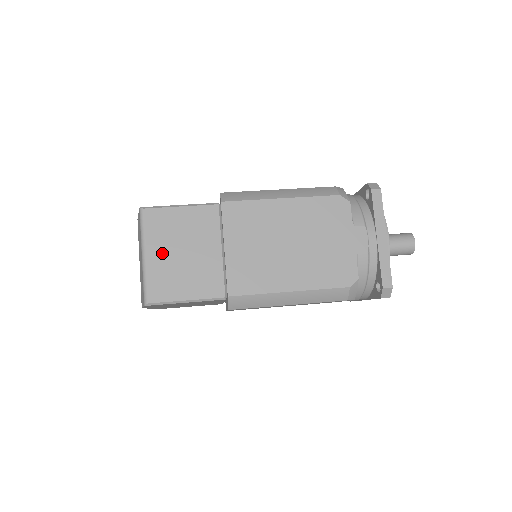
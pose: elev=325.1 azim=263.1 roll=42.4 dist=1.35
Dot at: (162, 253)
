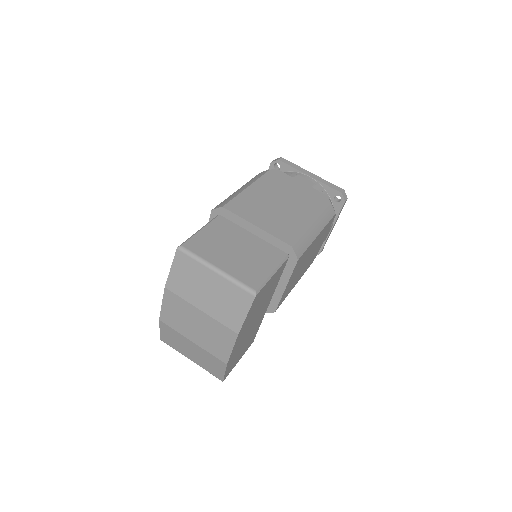
Dot at: (225, 259)
